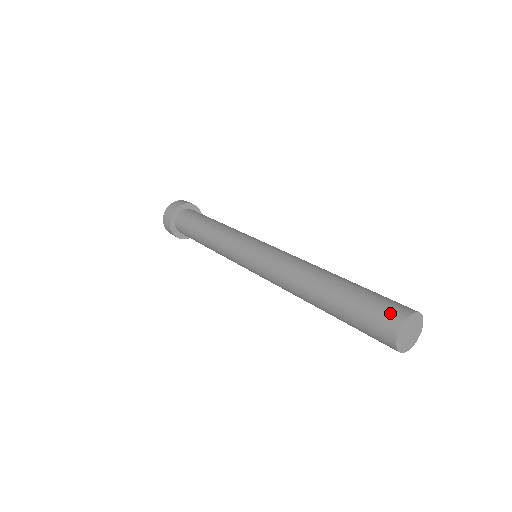
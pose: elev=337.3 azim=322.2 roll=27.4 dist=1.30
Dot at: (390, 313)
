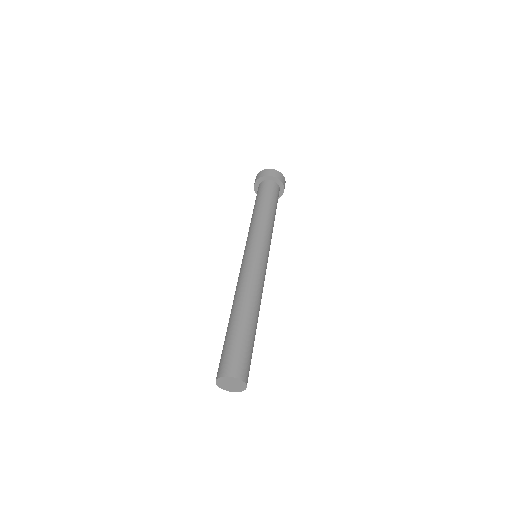
Dot at: occluded
